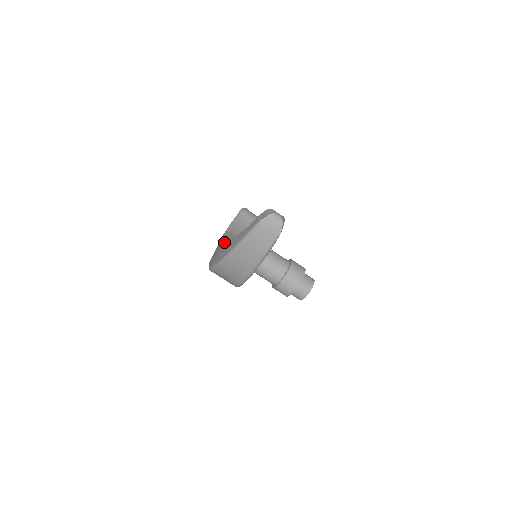
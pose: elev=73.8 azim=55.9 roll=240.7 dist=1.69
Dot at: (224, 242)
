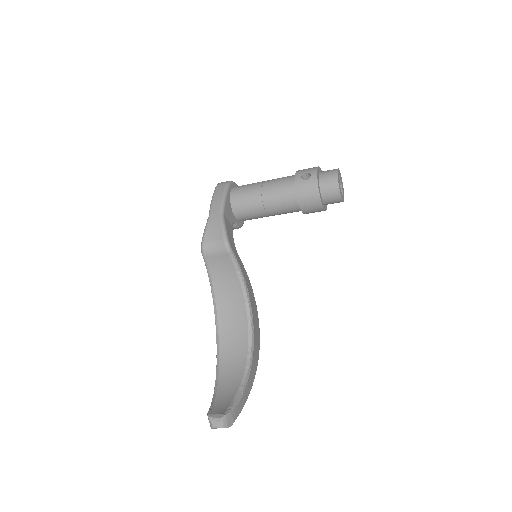
Dot at: occluded
